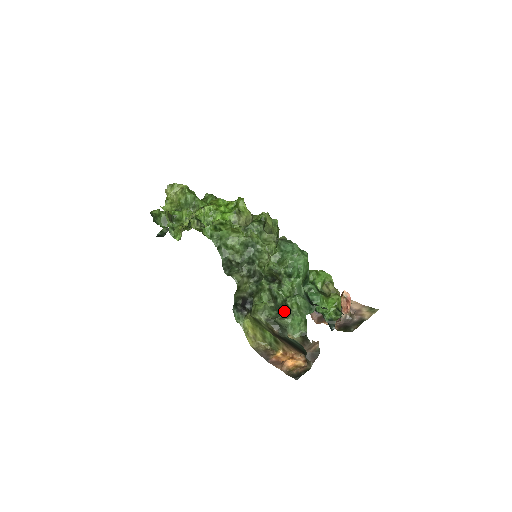
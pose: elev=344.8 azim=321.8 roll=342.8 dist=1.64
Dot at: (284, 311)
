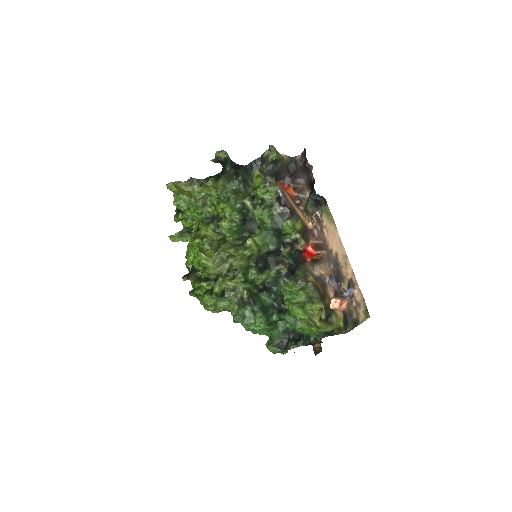
Dot at: occluded
